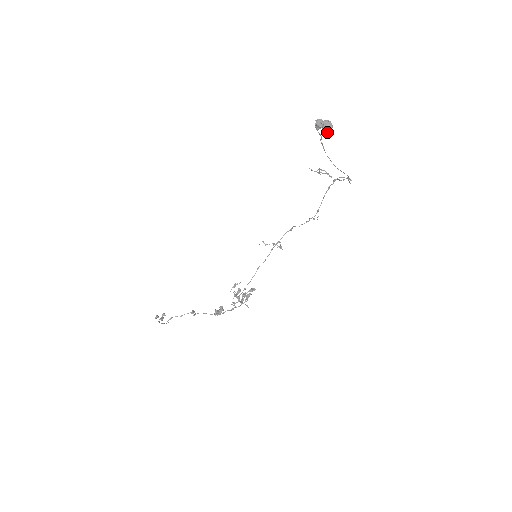
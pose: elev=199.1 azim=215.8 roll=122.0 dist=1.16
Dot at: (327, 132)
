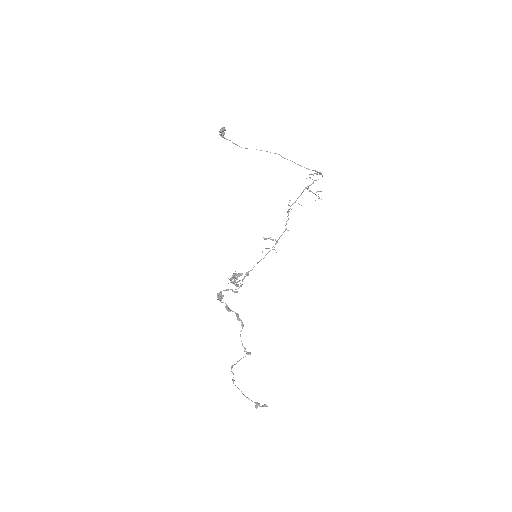
Dot at: (221, 131)
